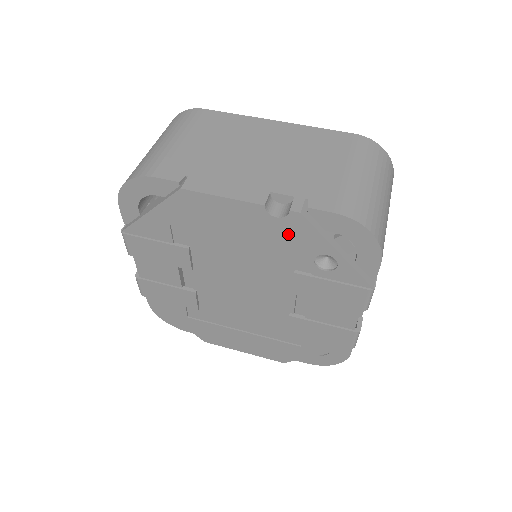
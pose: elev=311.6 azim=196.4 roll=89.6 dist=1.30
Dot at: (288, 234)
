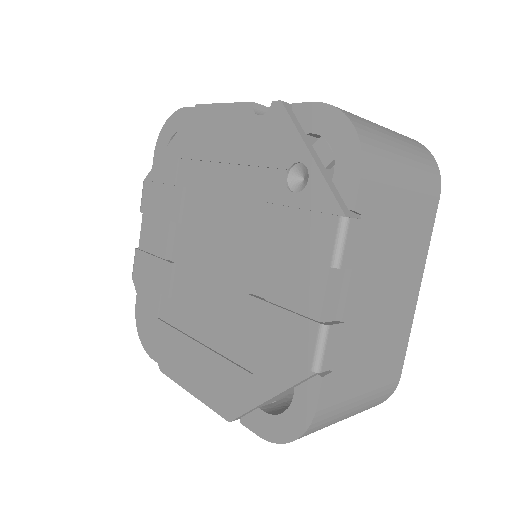
Dot at: (267, 138)
